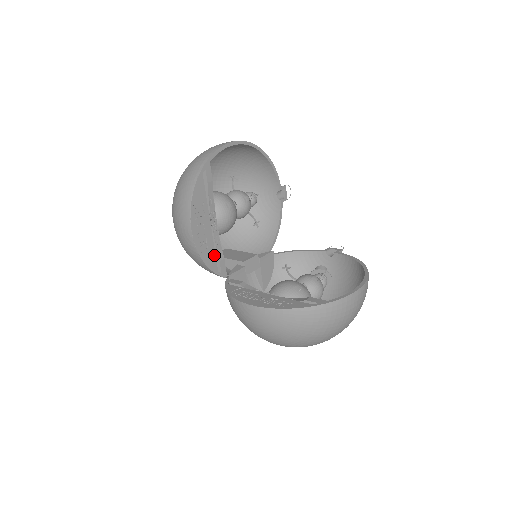
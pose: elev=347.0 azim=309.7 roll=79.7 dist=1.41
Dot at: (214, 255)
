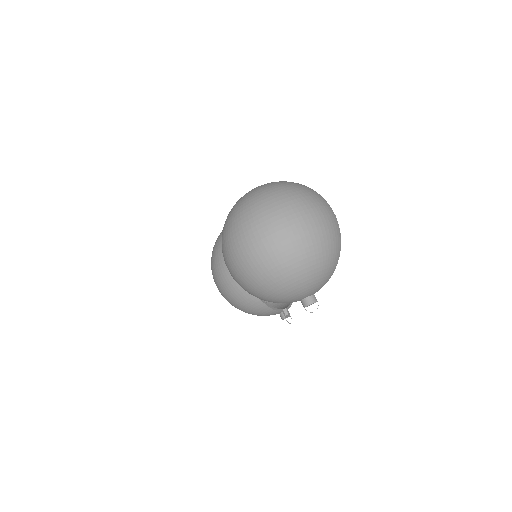
Dot at: occluded
